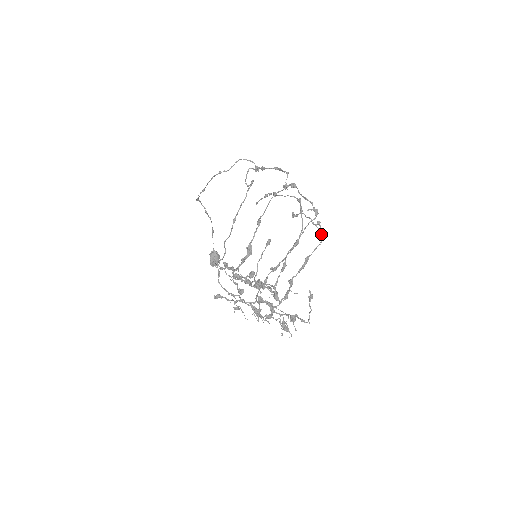
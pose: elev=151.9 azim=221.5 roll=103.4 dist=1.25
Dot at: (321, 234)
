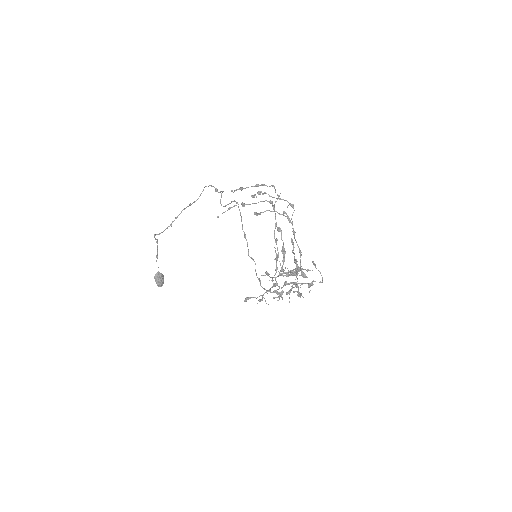
Dot at: (289, 220)
